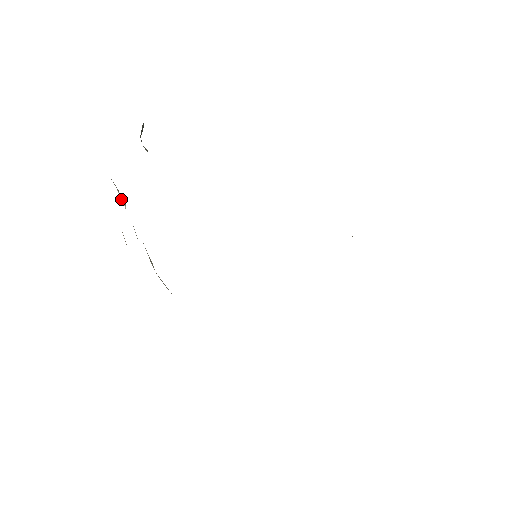
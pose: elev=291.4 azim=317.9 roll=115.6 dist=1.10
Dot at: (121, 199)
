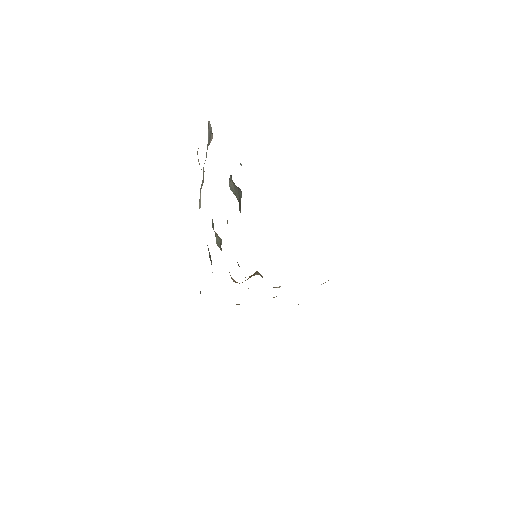
Dot at: (208, 143)
